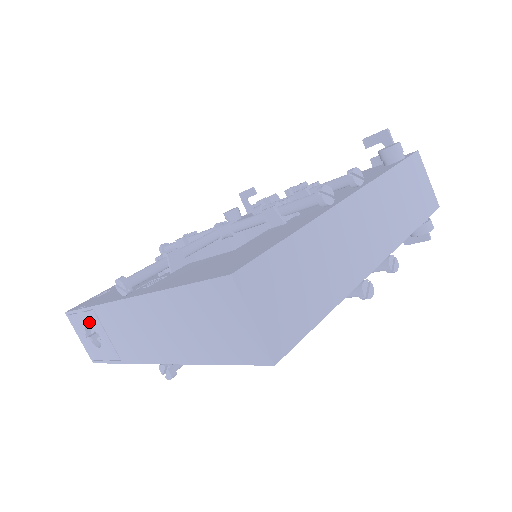
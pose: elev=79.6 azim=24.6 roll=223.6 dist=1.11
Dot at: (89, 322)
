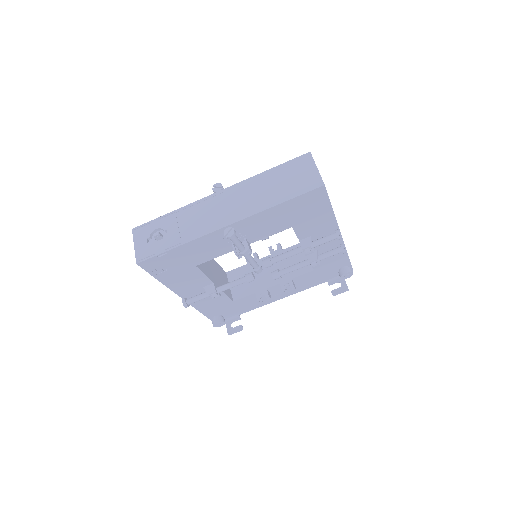
Dot at: (162, 224)
